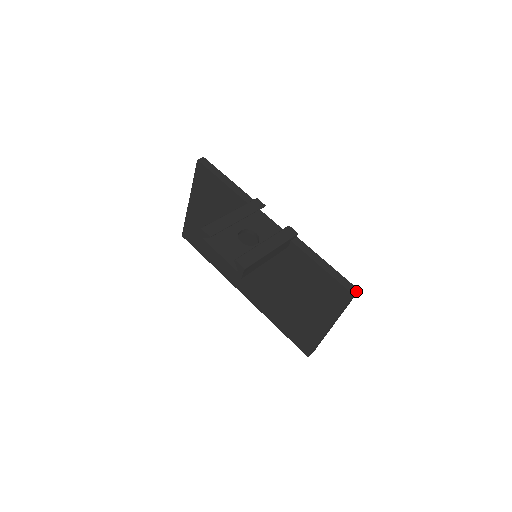
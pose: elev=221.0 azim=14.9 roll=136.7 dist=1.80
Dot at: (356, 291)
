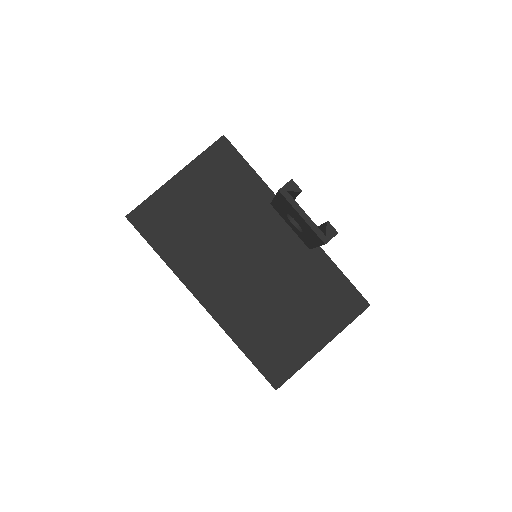
Dot at: occluded
